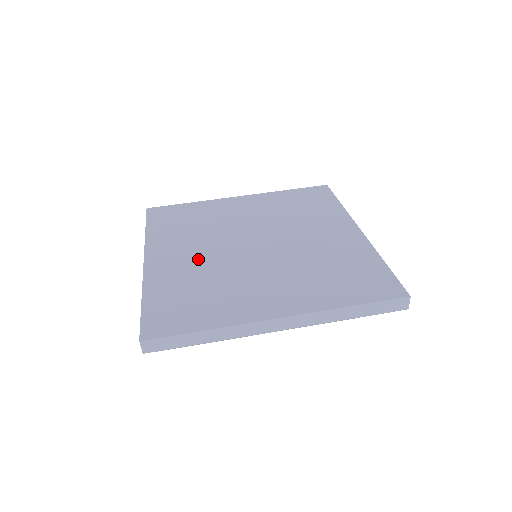
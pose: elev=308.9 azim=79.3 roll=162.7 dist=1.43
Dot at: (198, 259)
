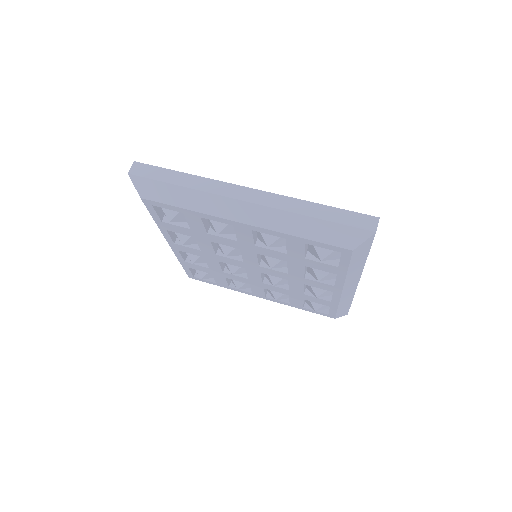
Dot at: occluded
